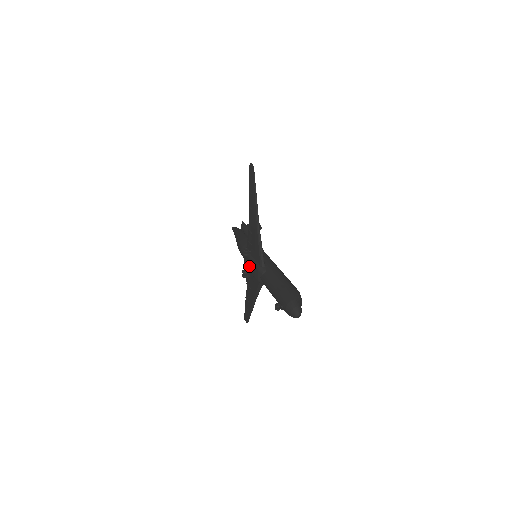
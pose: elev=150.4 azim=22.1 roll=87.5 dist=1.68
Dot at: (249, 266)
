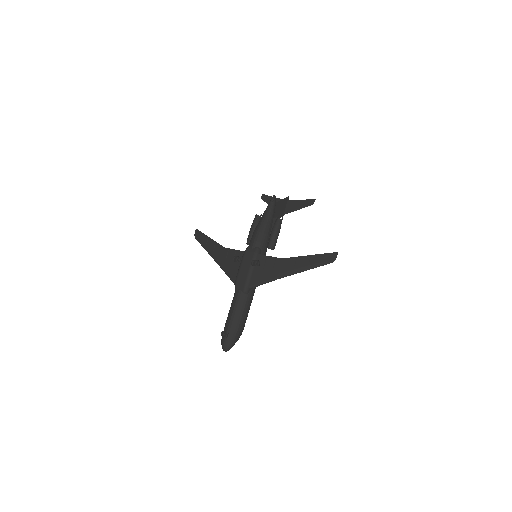
Dot at: (245, 266)
